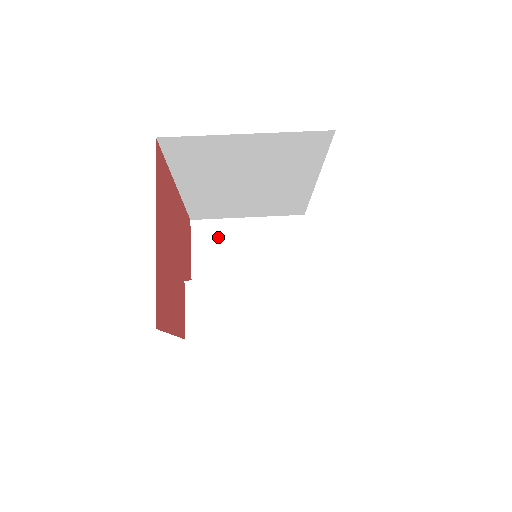
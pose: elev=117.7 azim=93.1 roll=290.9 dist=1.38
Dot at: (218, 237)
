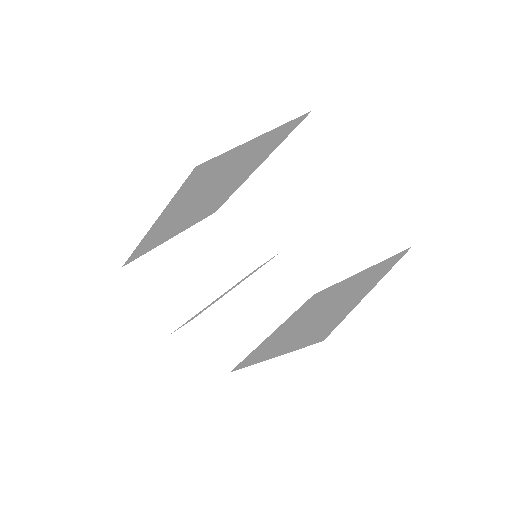
Dot at: (159, 270)
